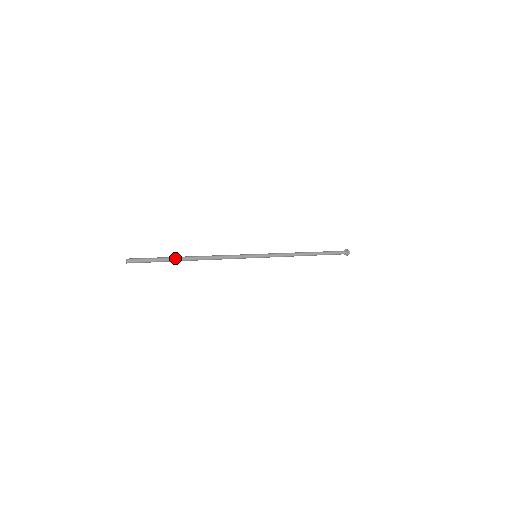
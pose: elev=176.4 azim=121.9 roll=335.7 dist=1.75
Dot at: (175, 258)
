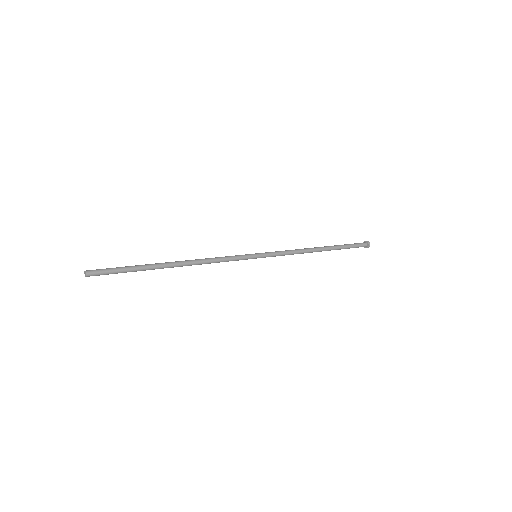
Dot at: (151, 267)
